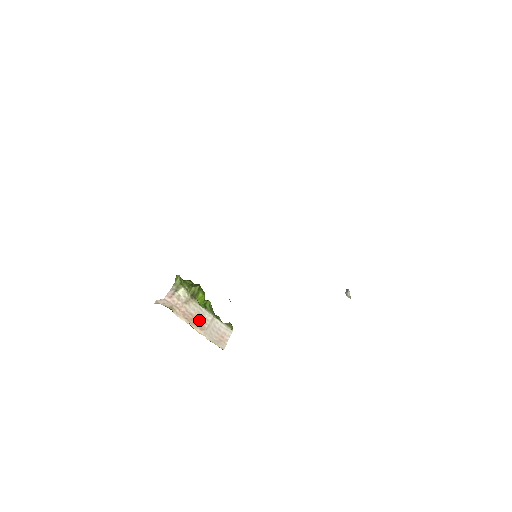
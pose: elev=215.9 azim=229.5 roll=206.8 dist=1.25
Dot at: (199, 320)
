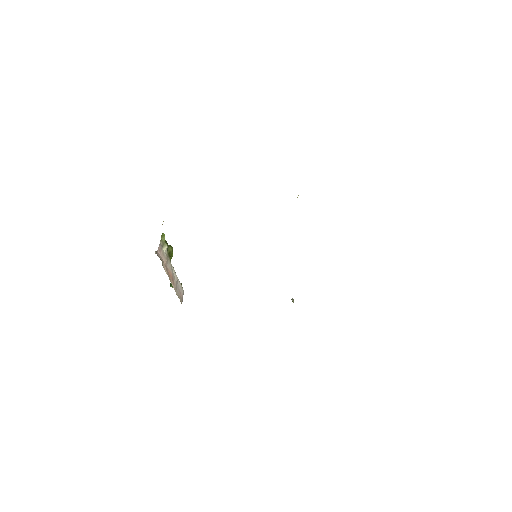
Dot at: (172, 276)
